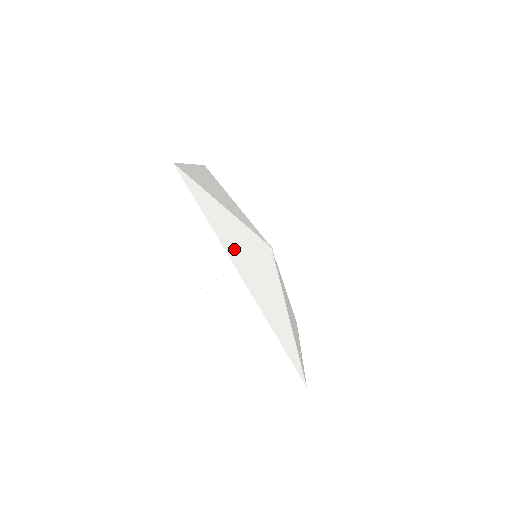
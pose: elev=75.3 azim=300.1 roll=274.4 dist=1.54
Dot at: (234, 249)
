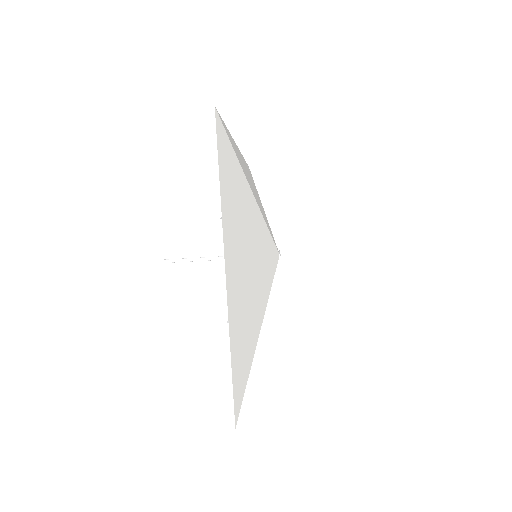
Dot at: occluded
